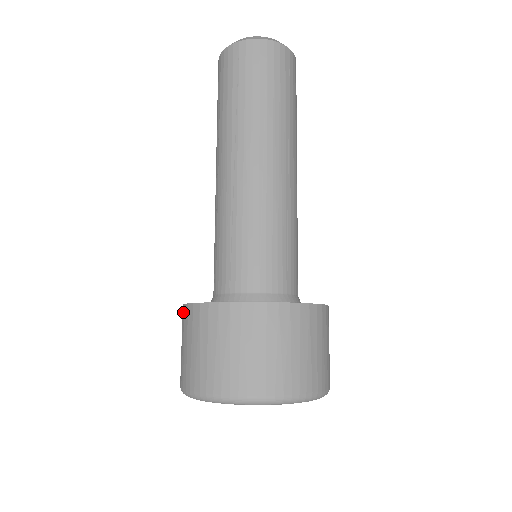
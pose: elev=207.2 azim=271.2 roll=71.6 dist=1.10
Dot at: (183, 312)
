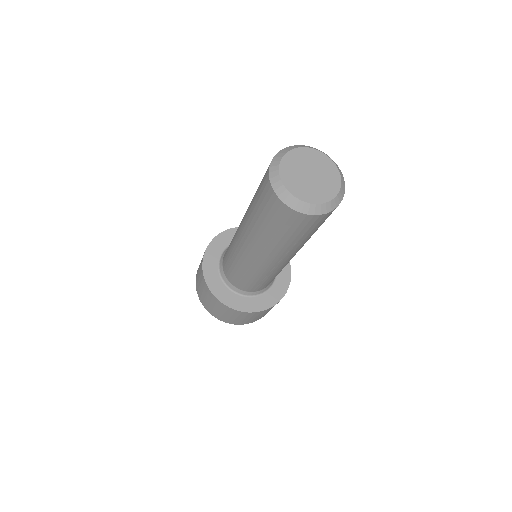
Dot at: (204, 282)
